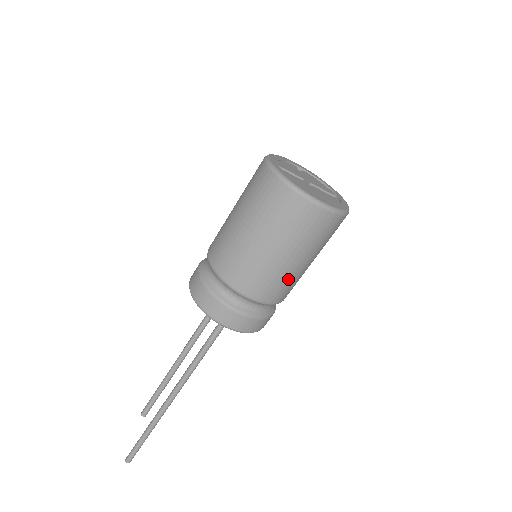
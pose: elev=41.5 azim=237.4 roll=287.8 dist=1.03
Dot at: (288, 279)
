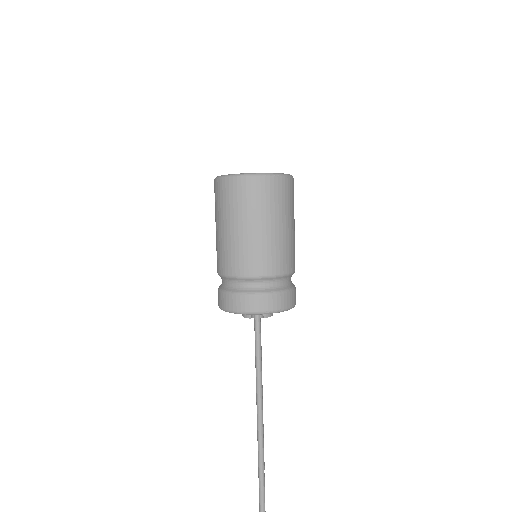
Dot at: (271, 247)
